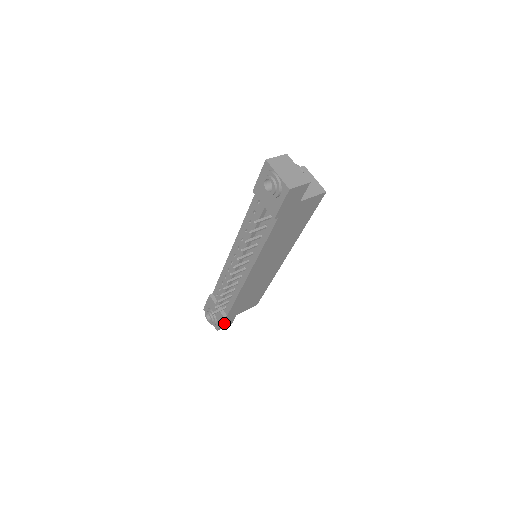
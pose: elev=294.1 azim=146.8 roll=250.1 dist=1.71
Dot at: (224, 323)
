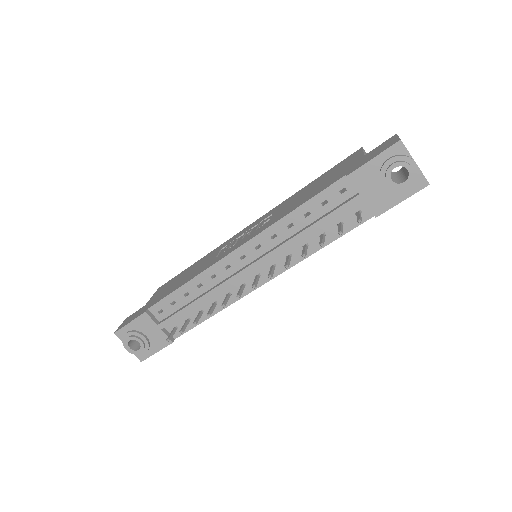
Dot at: occluded
